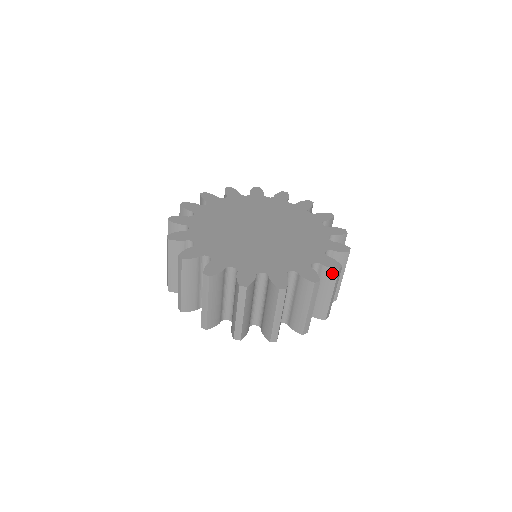
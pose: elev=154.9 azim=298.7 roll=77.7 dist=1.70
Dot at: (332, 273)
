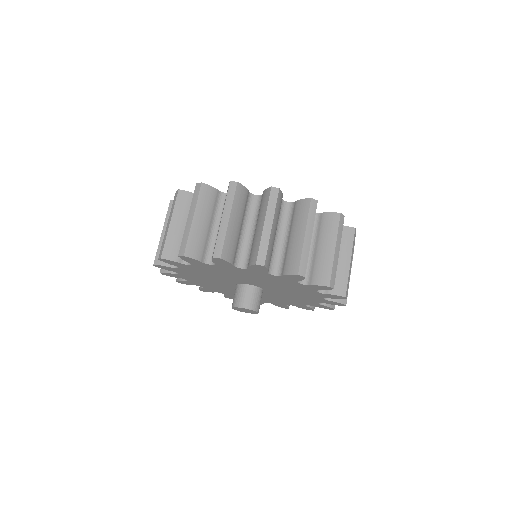
Dot at: (266, 195)
